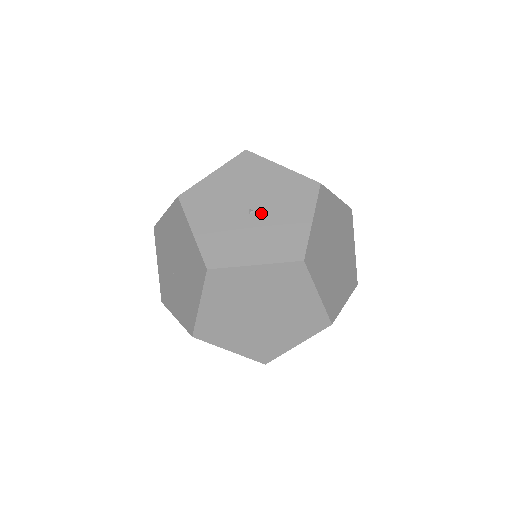
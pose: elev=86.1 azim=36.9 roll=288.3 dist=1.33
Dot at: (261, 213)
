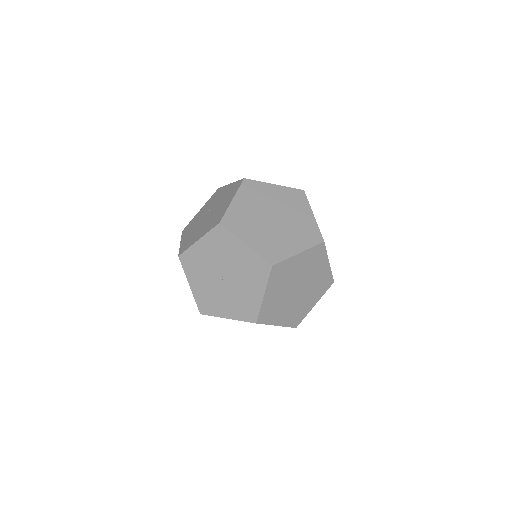
Dot at: (223, 285)
